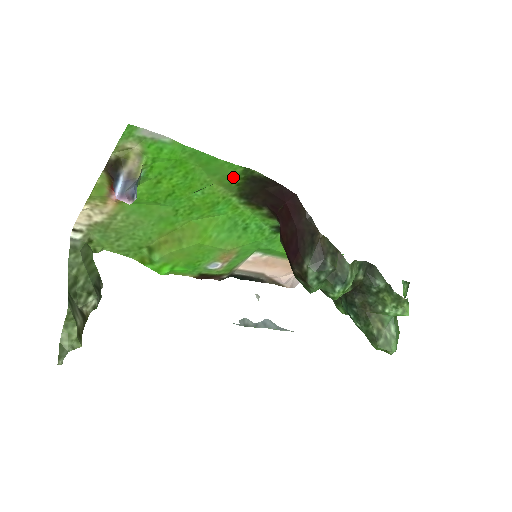
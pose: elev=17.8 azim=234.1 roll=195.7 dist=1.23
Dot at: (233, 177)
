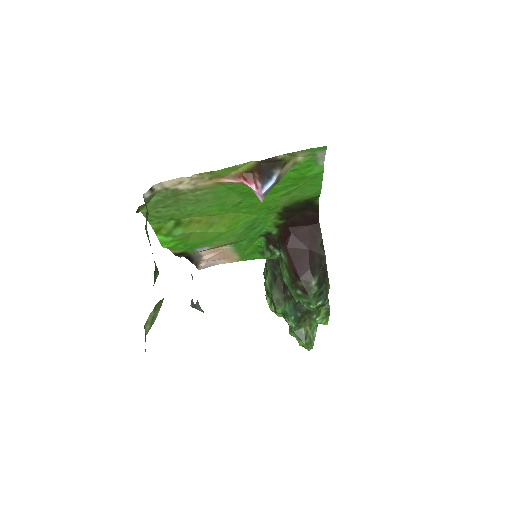
Dot at: (305, 197)
